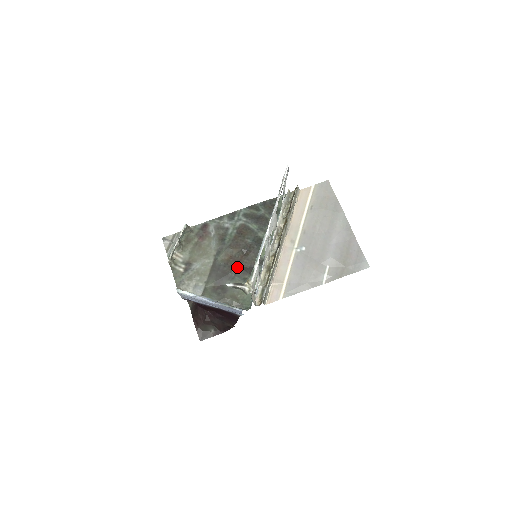
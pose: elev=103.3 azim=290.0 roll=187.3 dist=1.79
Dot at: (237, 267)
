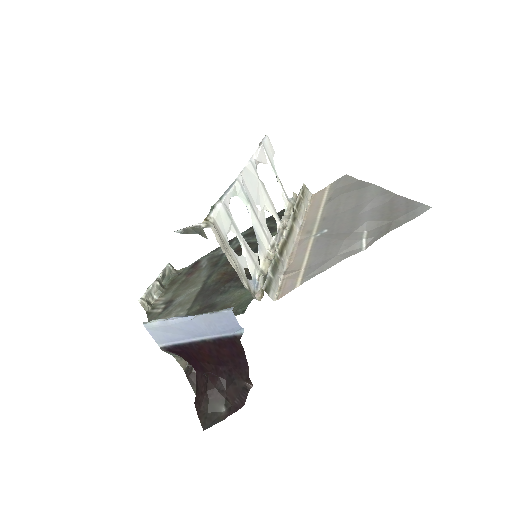
Dot at: (232, 279)
